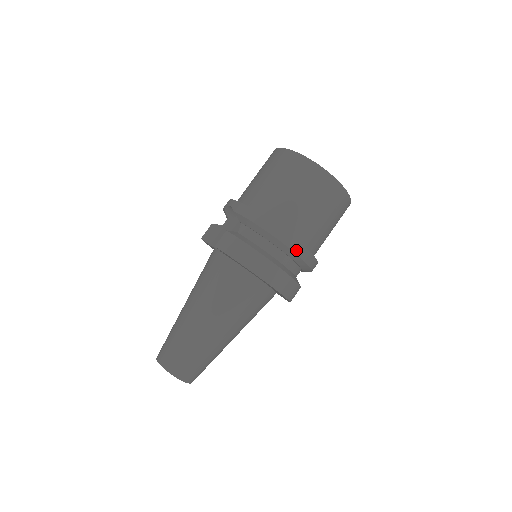
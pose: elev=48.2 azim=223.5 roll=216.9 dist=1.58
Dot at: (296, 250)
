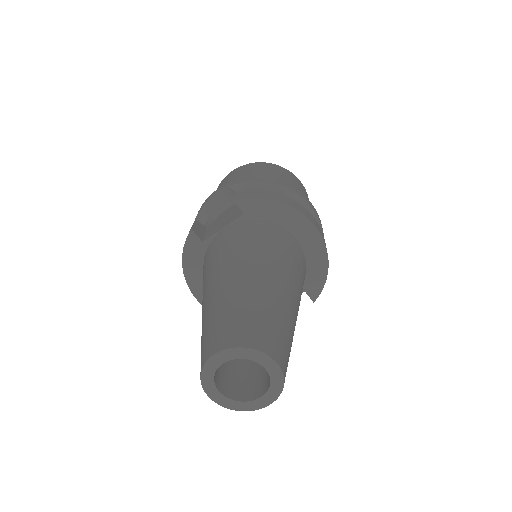
Dot at: (313, 208)
